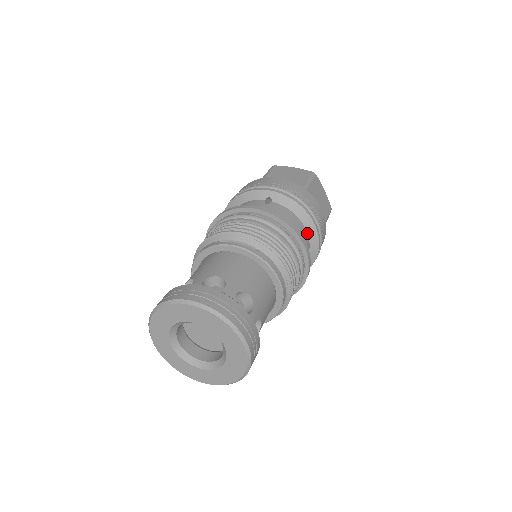
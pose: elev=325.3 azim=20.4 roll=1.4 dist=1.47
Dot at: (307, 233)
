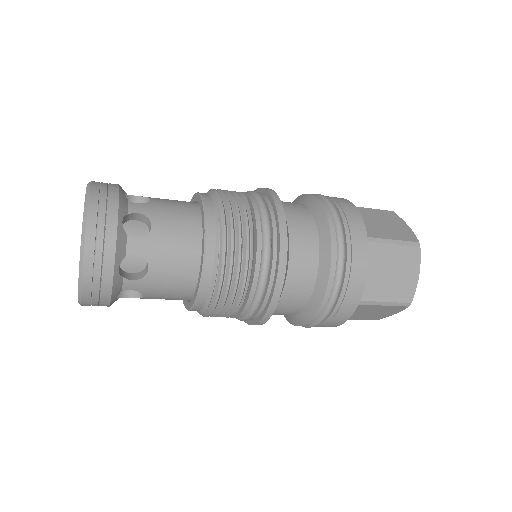
Dot at: (313, 217)
